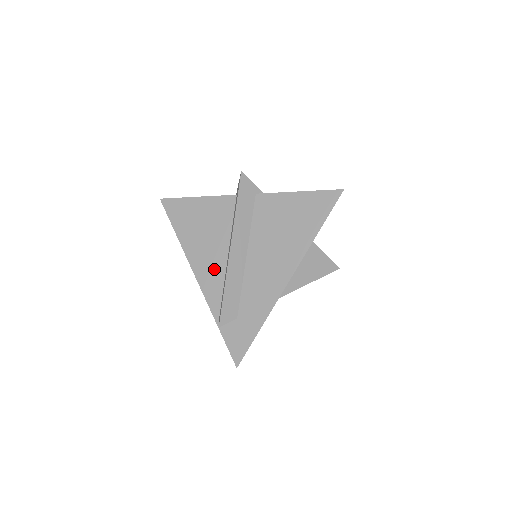
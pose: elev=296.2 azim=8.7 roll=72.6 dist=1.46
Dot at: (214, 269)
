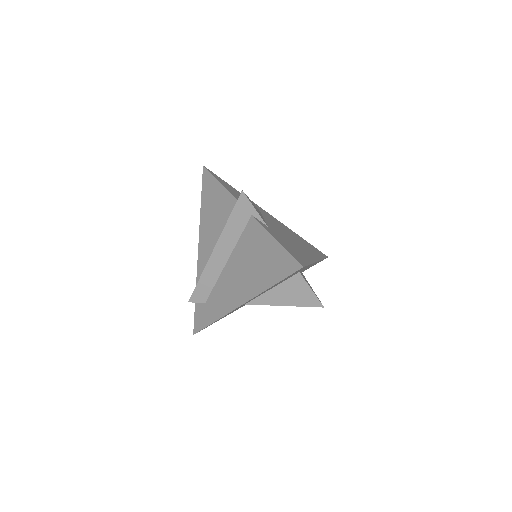
Dot at: (208, 254)
